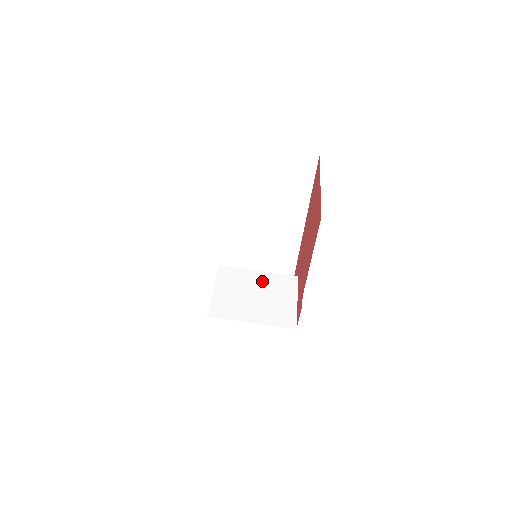
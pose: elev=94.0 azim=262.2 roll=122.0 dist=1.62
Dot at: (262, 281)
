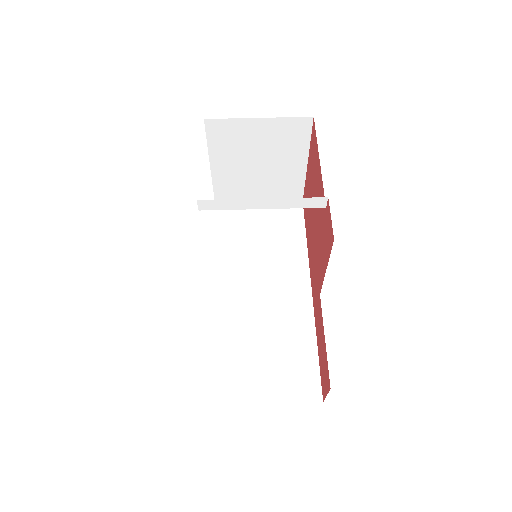
Dot at: occluded
